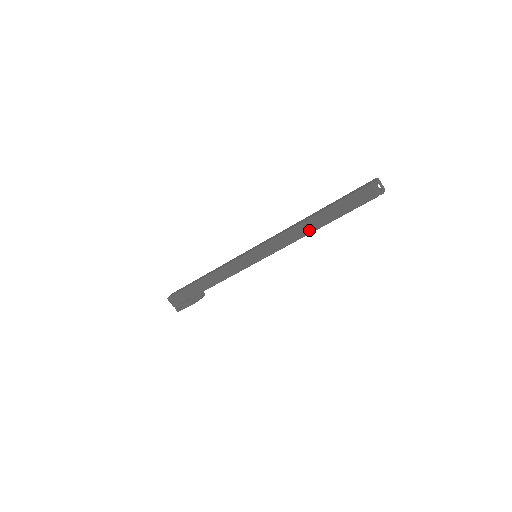
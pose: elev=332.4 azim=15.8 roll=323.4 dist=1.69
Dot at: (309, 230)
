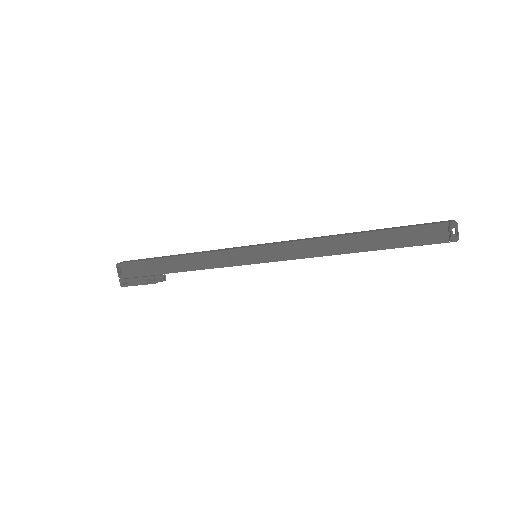
Dot at: (340, 250)
